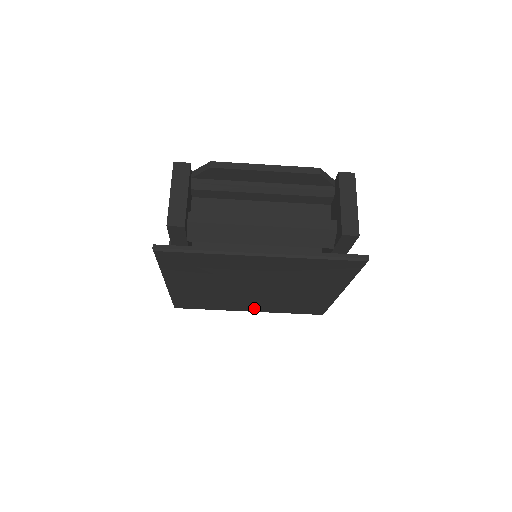
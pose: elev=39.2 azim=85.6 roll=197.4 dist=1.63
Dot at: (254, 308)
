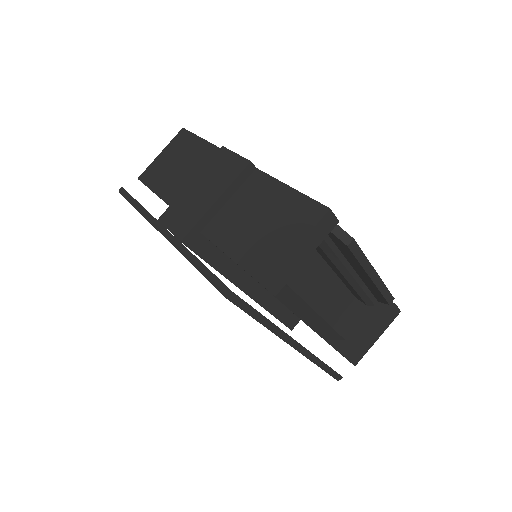
Dot at: occluded
